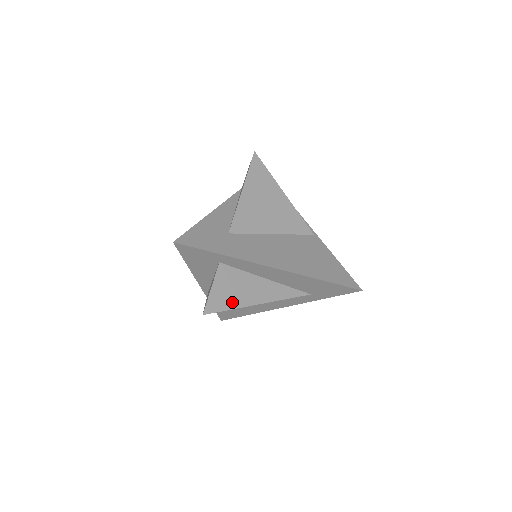
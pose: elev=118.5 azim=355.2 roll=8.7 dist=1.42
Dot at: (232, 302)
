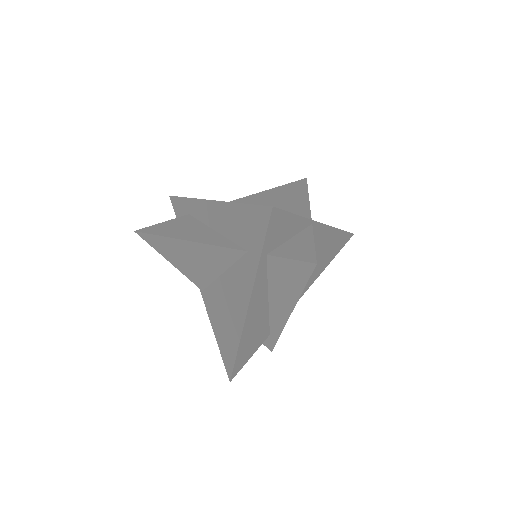
Dot at: (164, 232)
